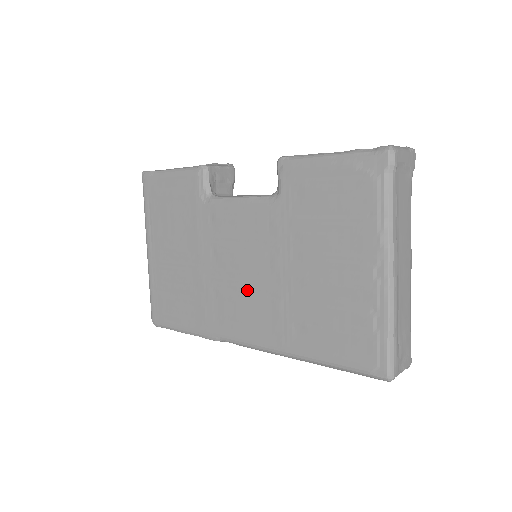
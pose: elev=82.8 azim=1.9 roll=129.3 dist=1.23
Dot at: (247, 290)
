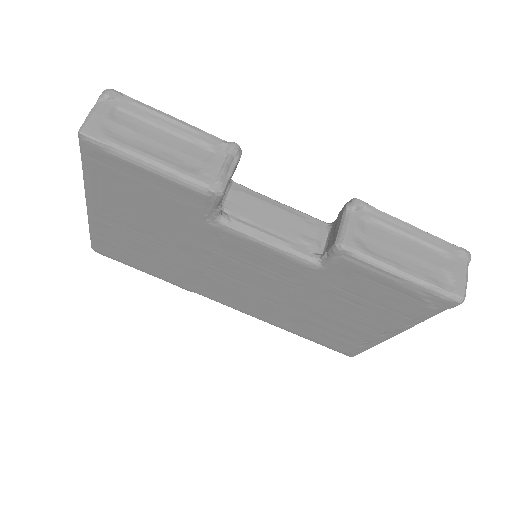
Dot at: (245, 290)
